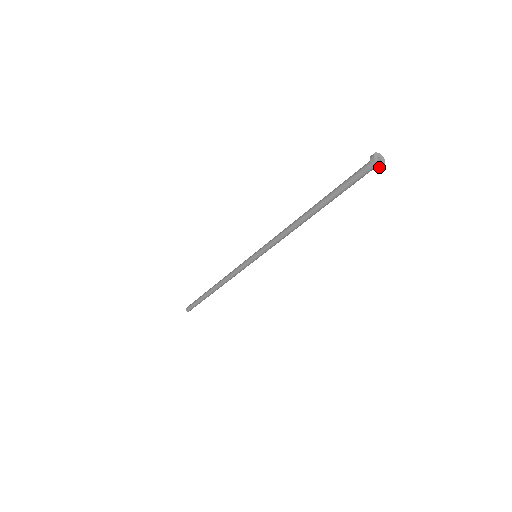
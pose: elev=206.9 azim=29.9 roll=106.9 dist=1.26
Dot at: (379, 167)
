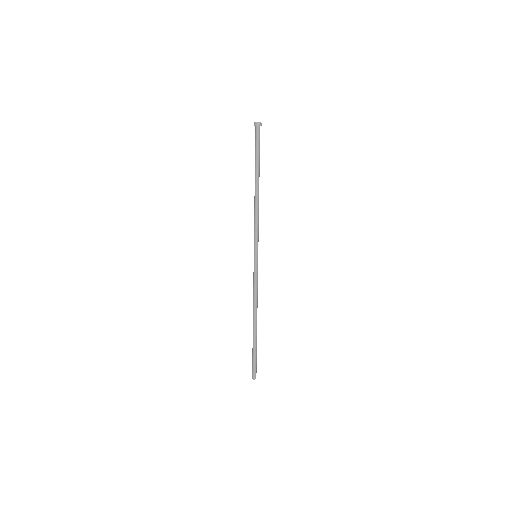
Dot at: (260, 125)
